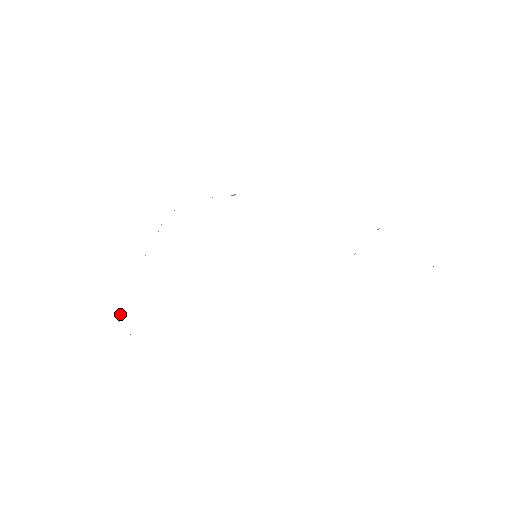
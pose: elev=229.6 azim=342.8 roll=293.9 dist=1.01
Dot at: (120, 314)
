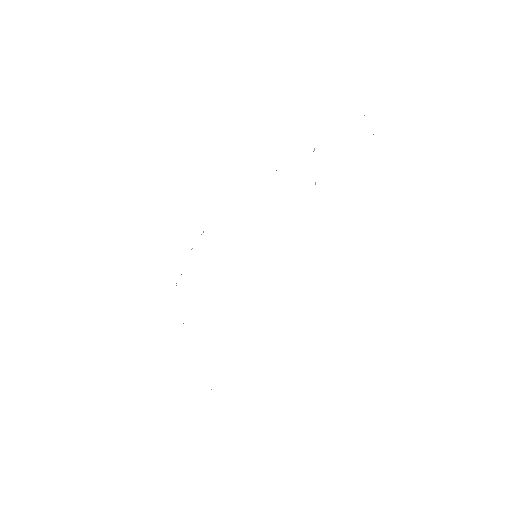
Dot at: occluded
